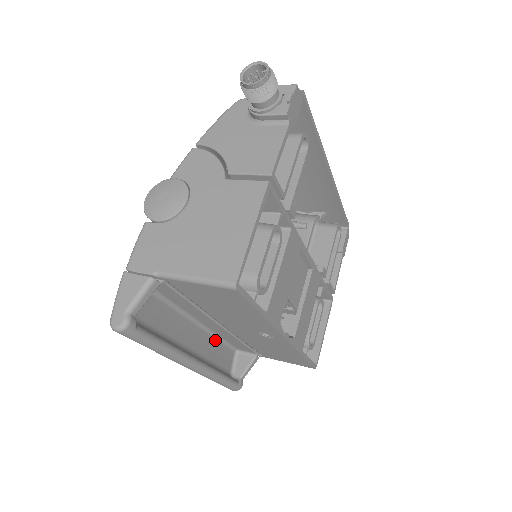
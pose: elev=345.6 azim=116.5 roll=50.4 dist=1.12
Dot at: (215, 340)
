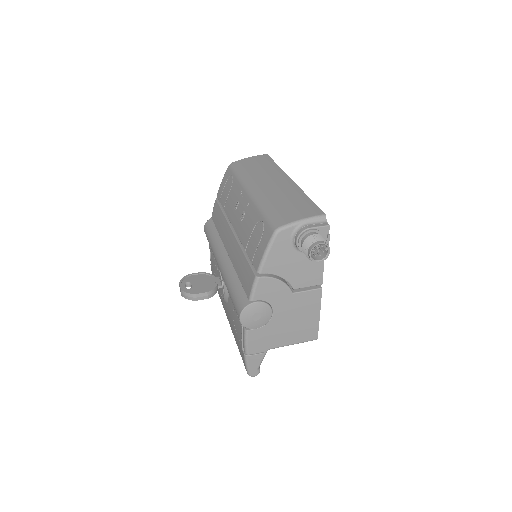
Dot at: occluded
